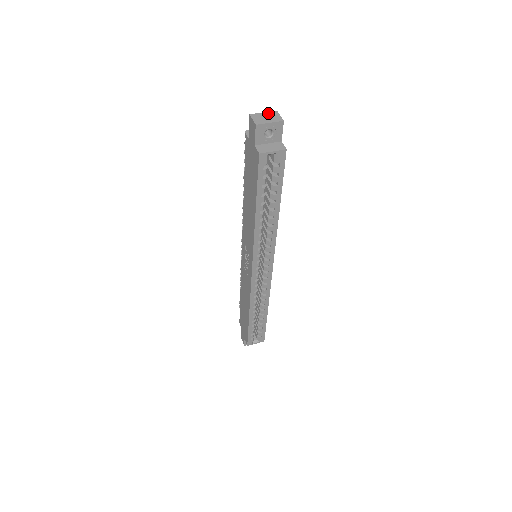
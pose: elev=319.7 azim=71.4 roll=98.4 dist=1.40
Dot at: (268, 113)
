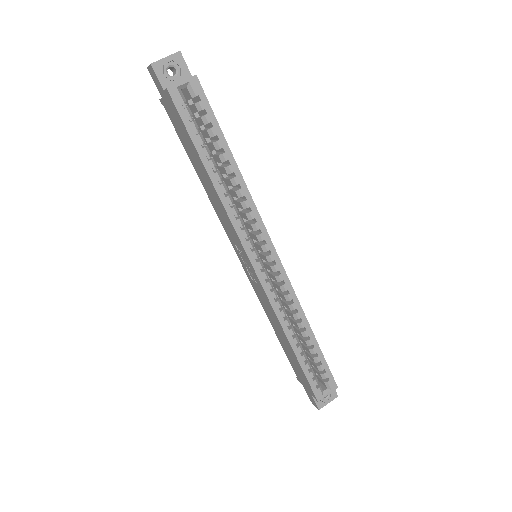
Dot at: occluded
